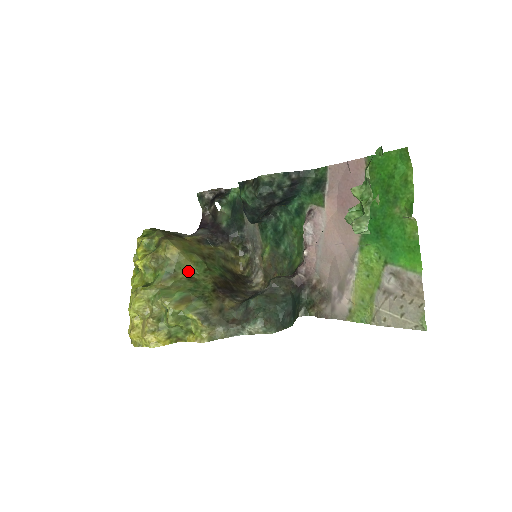
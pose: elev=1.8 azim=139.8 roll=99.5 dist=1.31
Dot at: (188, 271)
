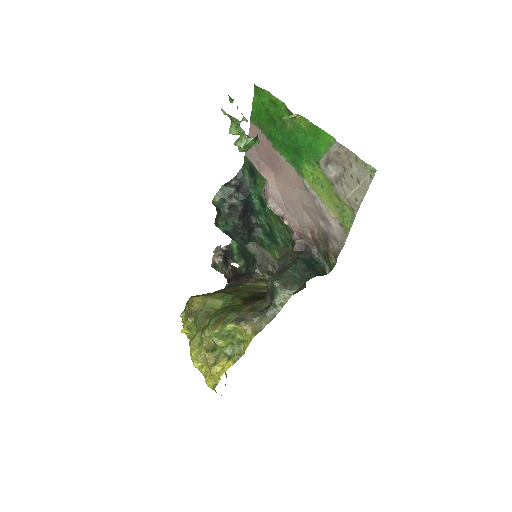
Dot at: (219, 307)
